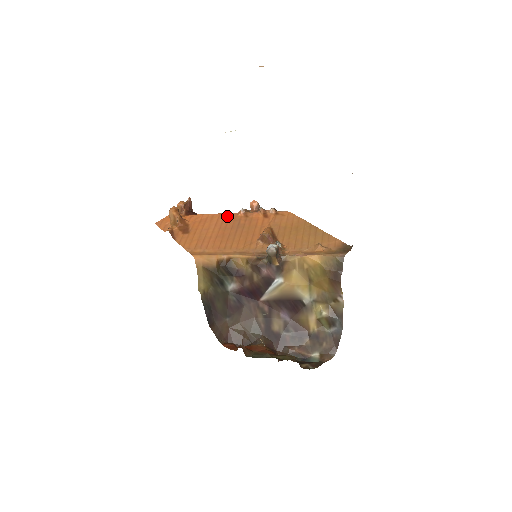
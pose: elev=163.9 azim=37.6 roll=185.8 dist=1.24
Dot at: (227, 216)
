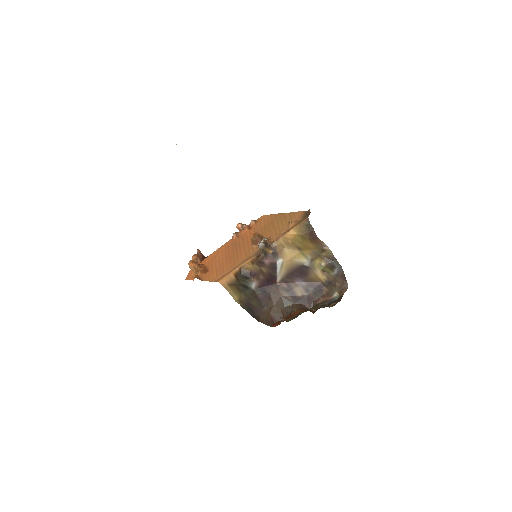
Dot at: (226, 245)
